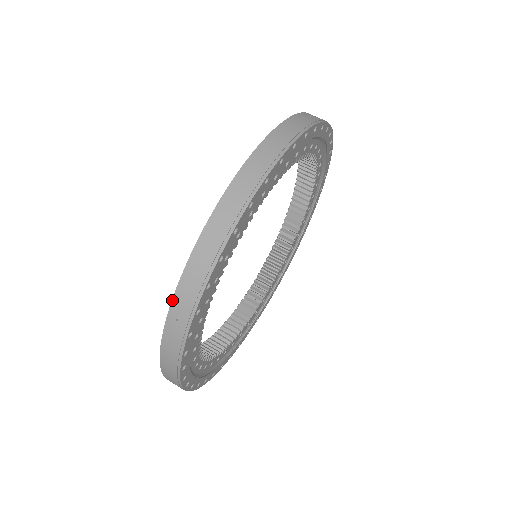
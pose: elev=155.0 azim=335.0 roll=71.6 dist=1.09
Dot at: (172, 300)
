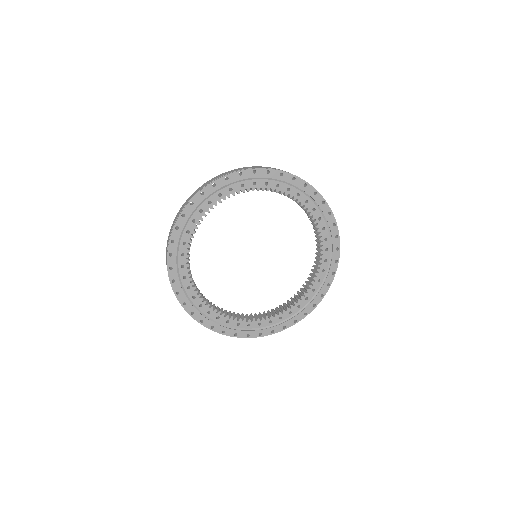
Dot at: (166, 250)
